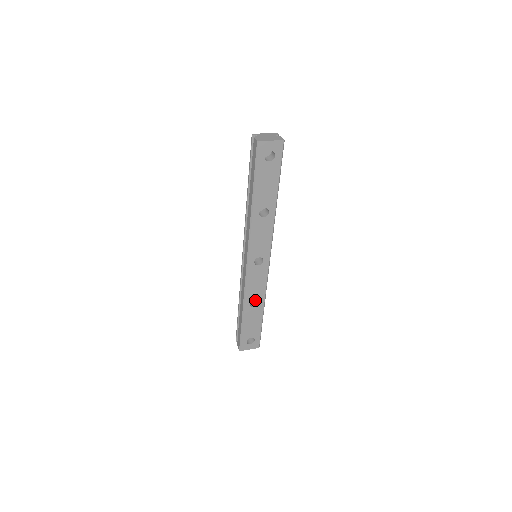
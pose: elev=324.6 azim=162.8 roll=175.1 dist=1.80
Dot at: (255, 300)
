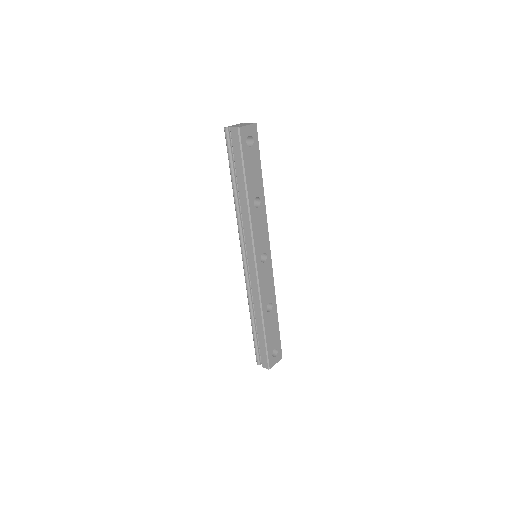
Dot at: occluded
